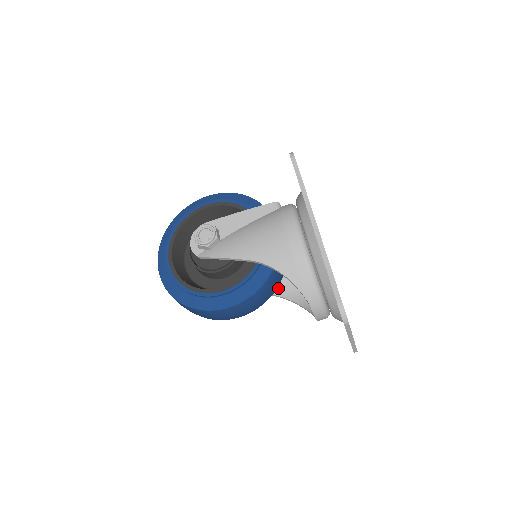
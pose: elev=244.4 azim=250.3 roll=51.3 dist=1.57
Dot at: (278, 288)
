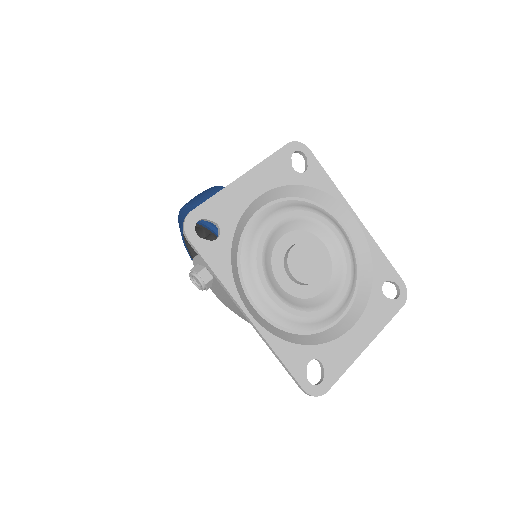
Dot at: occluded
